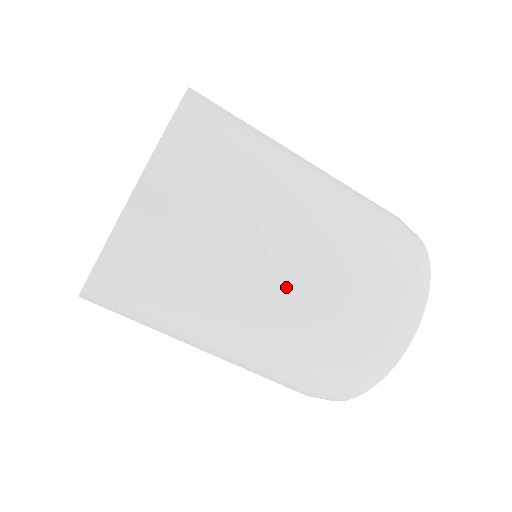
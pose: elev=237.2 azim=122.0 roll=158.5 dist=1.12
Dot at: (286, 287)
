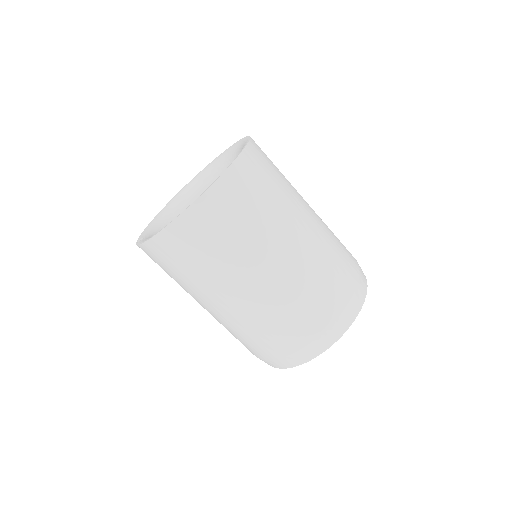
Dot at: (274, 278)
